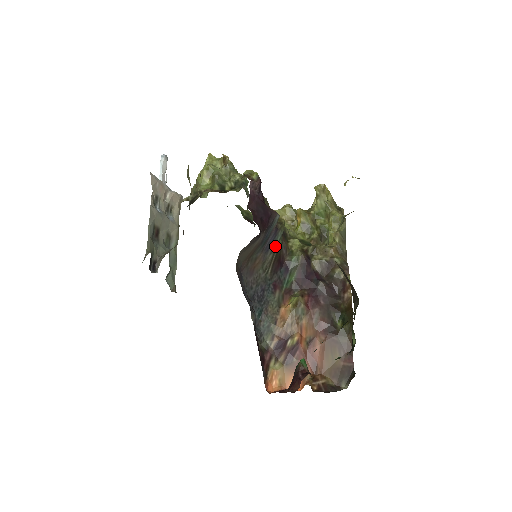
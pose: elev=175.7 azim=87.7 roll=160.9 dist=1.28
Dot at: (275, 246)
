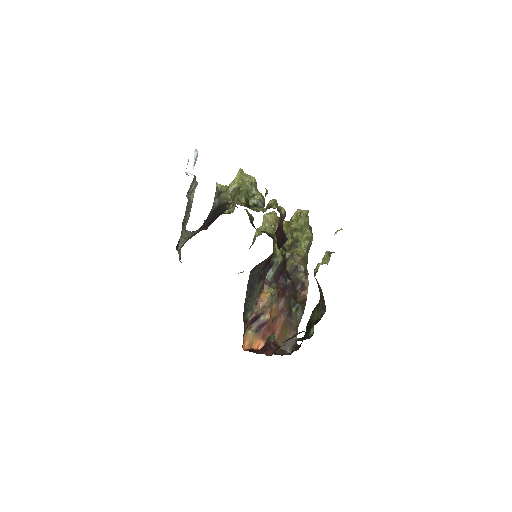
Dot at: occluded
